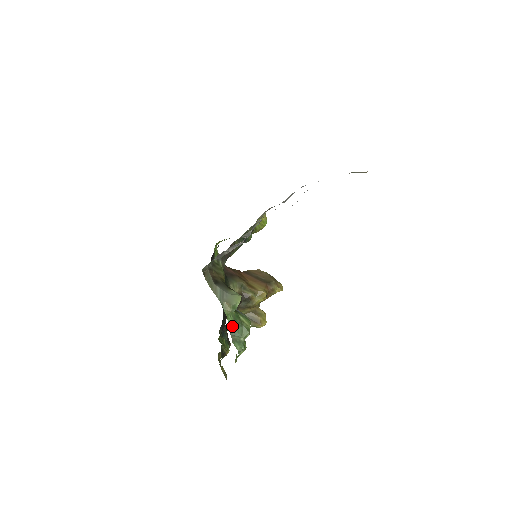
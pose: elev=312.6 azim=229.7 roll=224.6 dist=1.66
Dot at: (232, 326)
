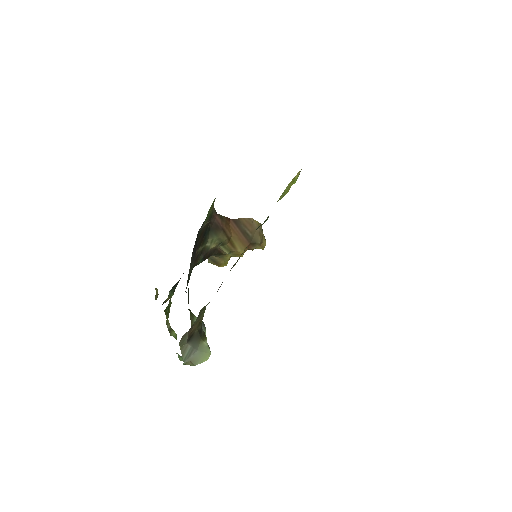
Dot at: occluded
